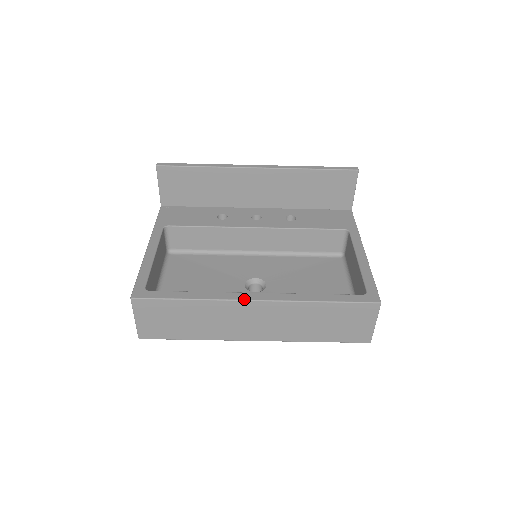
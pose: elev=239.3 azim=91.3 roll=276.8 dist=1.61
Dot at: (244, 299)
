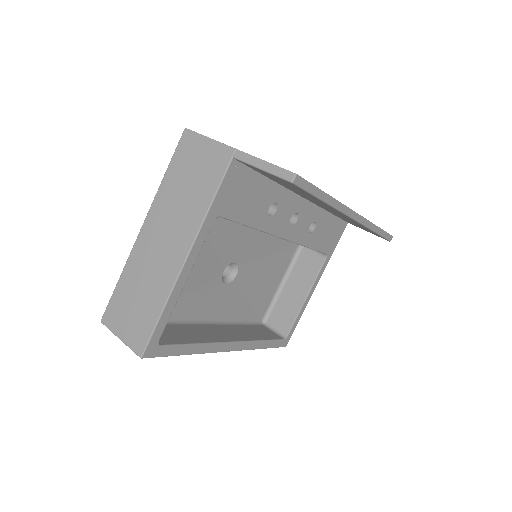
Dot at: (224, 351)
